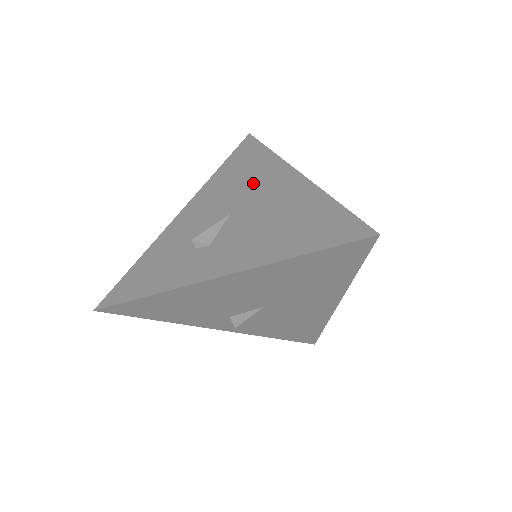
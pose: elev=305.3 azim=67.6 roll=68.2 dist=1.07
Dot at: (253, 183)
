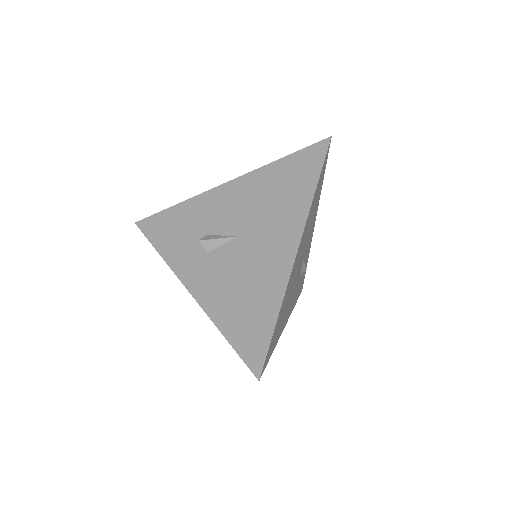
Dot at: (272, 221)
